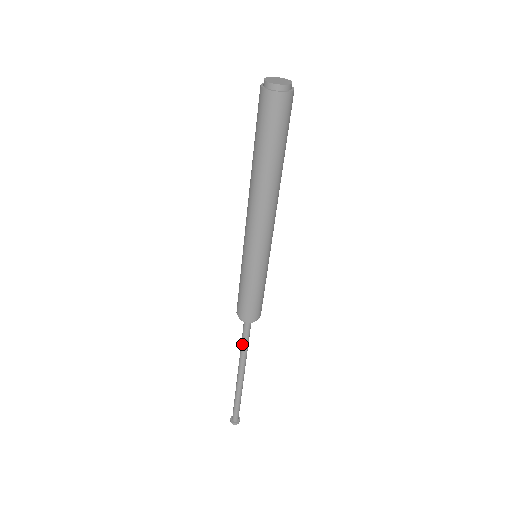
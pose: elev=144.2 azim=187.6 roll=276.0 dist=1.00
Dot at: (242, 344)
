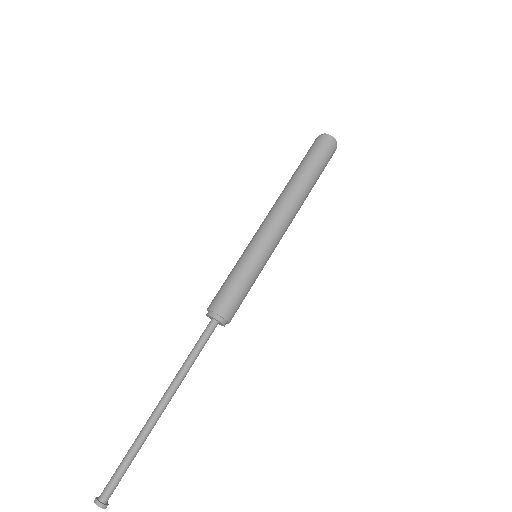
Dot at: (193, 356)
